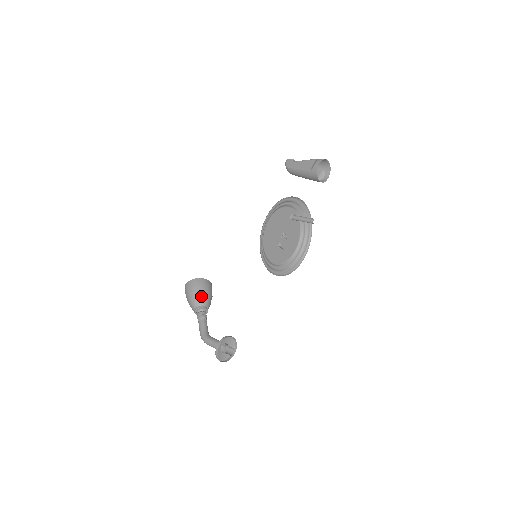
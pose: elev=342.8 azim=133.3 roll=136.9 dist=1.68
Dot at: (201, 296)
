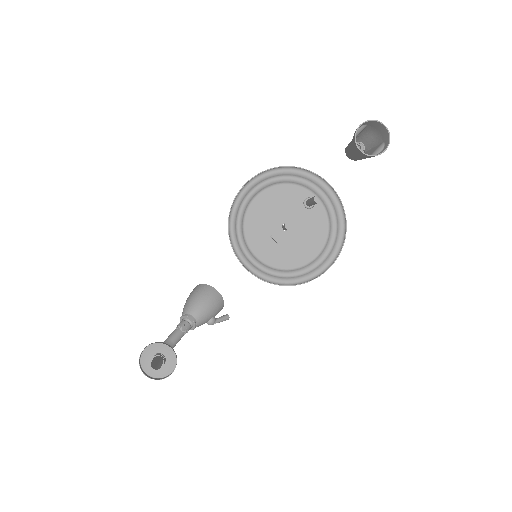
Dot at: (192, 302)
